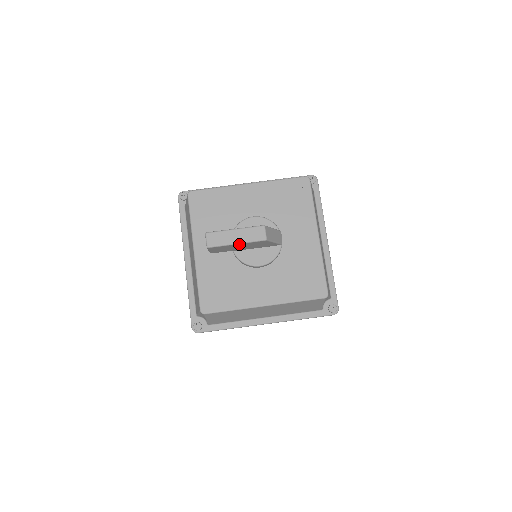
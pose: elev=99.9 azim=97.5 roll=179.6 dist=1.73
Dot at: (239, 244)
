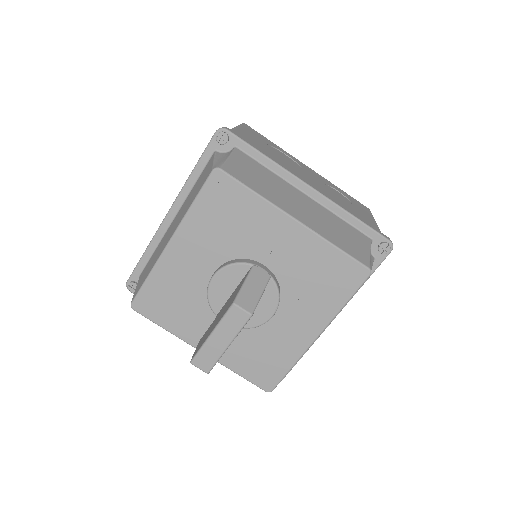
Dot at: (231, 342)
